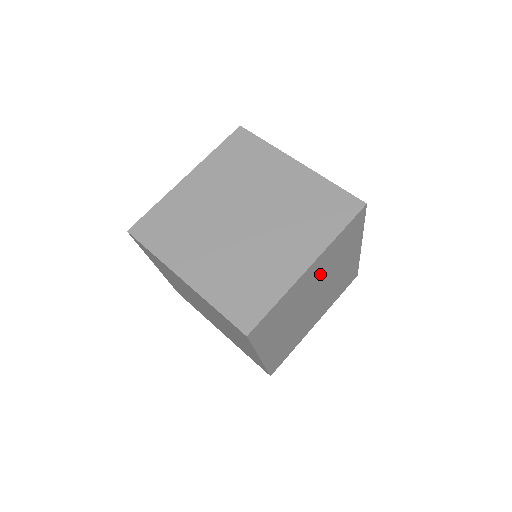
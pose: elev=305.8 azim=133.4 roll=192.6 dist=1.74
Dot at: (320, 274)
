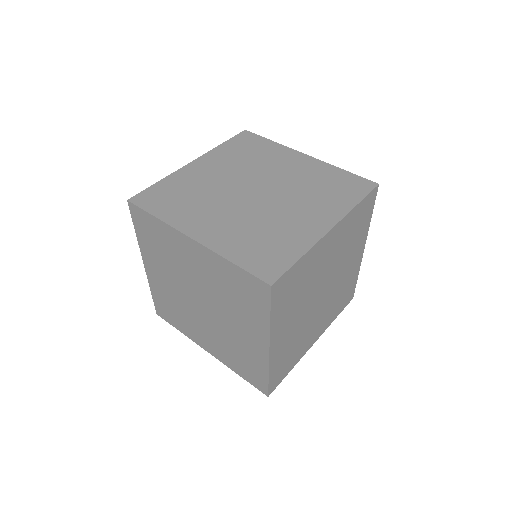
Dot at: (334, 254)
